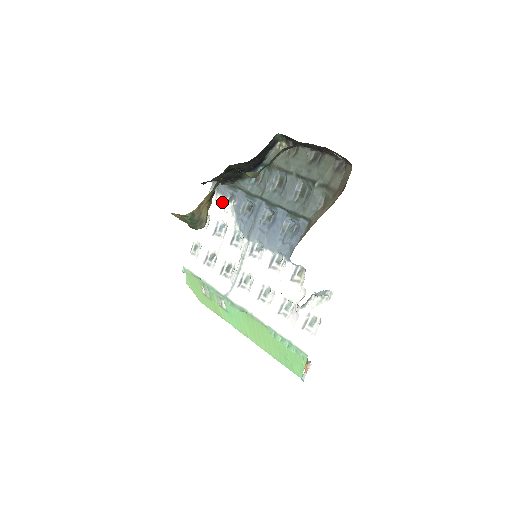
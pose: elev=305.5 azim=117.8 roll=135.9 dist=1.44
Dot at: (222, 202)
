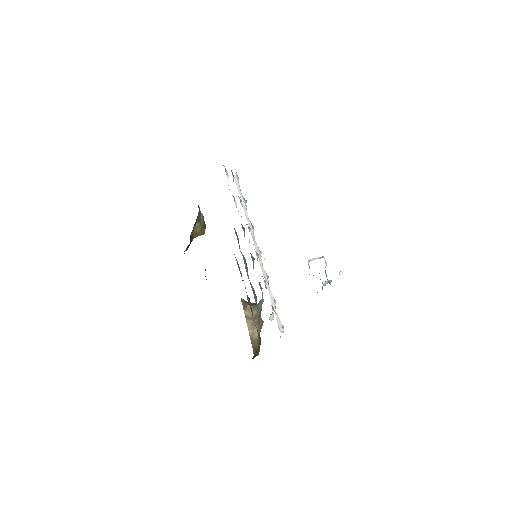
Dot at: occluded
